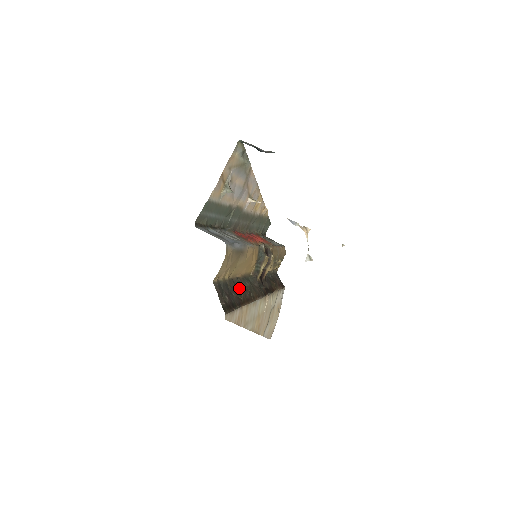
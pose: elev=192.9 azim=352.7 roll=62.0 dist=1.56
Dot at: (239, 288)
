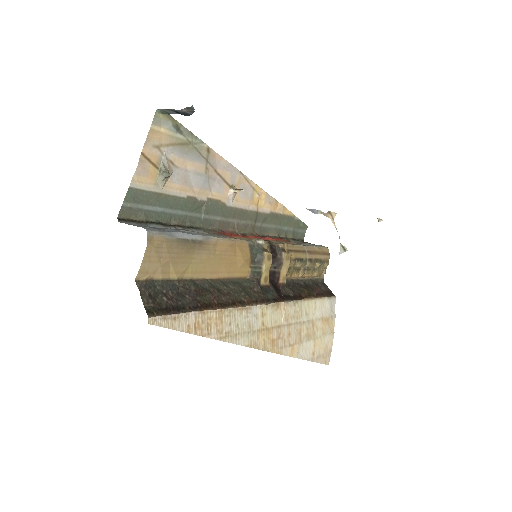
Dot at: (205, 290)
